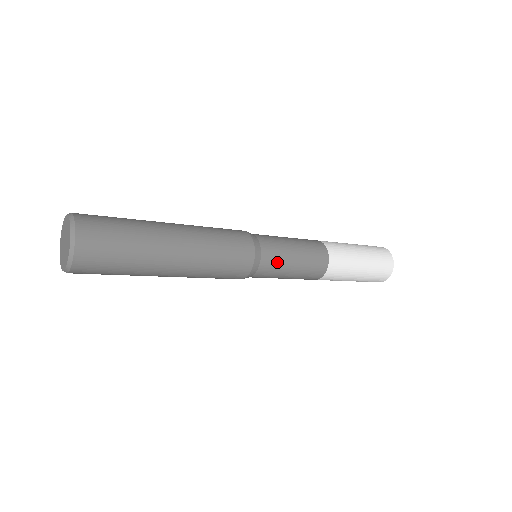
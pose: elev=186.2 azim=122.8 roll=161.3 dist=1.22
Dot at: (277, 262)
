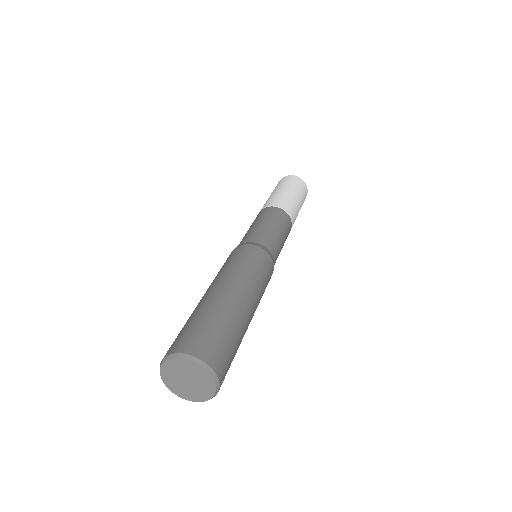
Dot at: (278, 255)
